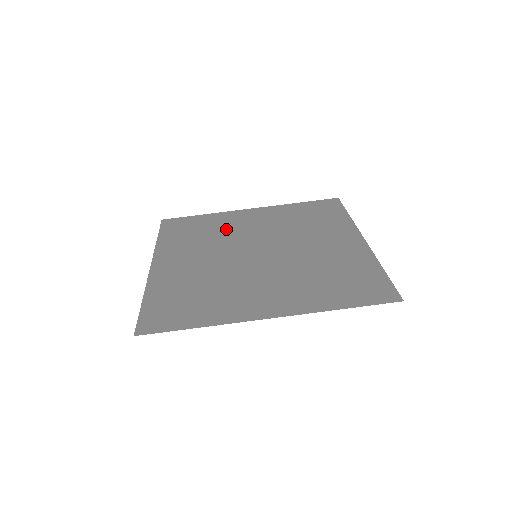
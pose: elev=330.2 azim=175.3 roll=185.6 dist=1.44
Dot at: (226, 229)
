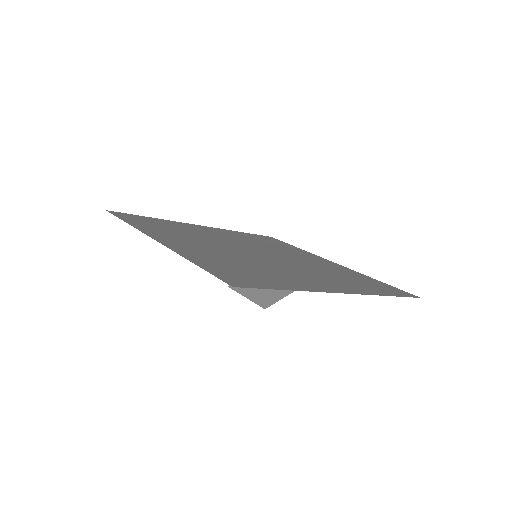
Dot at: (284, 250)
